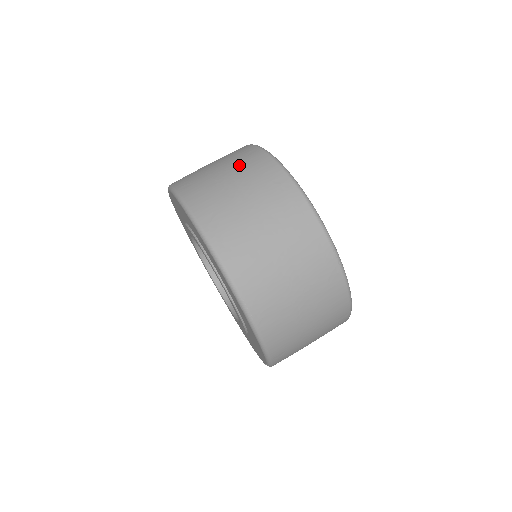
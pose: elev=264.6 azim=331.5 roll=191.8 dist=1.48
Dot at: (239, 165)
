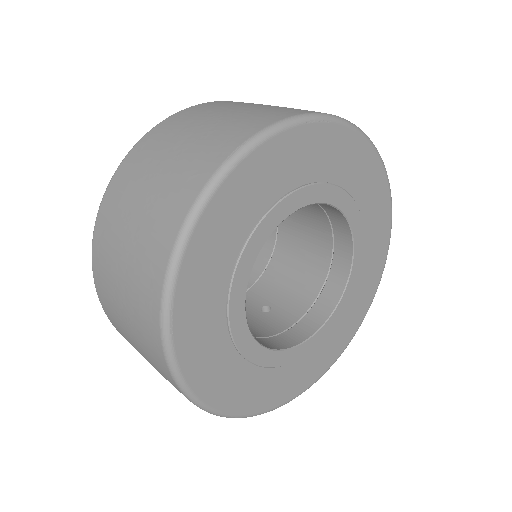
Dot at: (164, 190)
